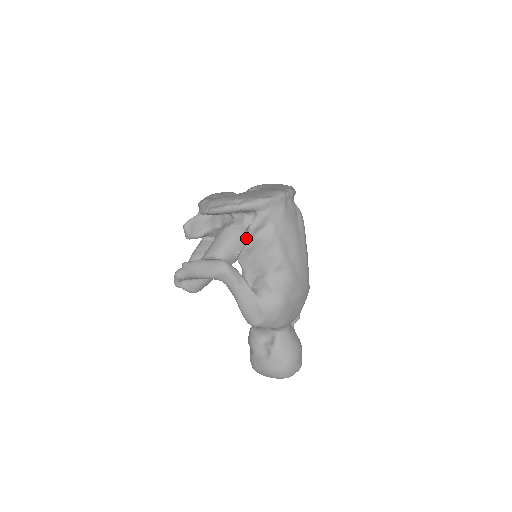
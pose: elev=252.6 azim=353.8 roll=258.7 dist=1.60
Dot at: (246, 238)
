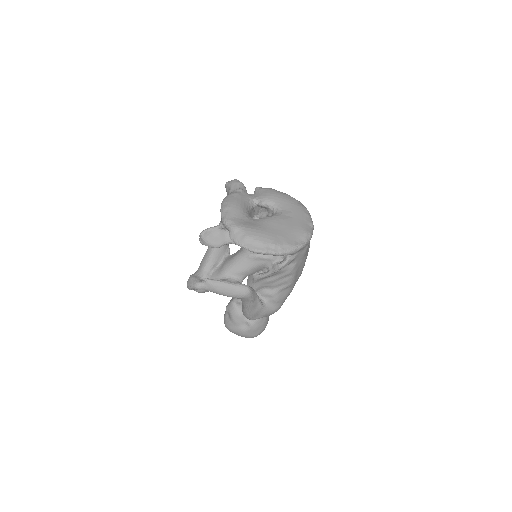
Dot at: (271, 271)
